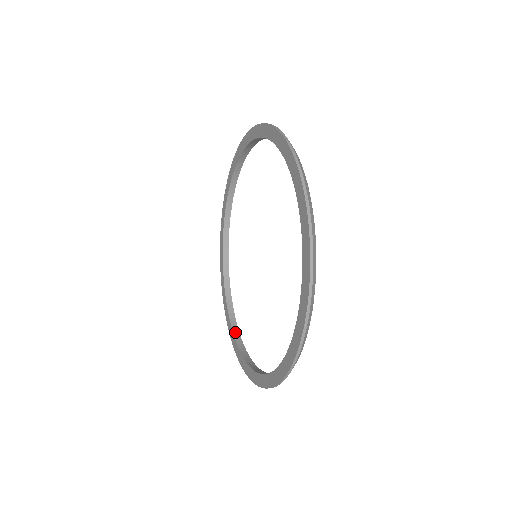
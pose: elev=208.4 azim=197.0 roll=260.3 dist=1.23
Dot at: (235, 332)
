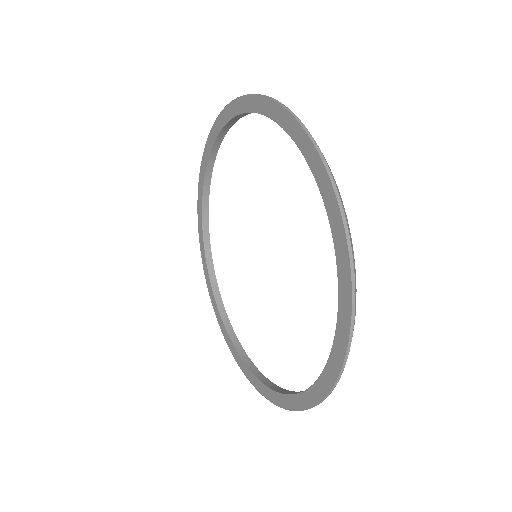
Dot at: (212, 278)
